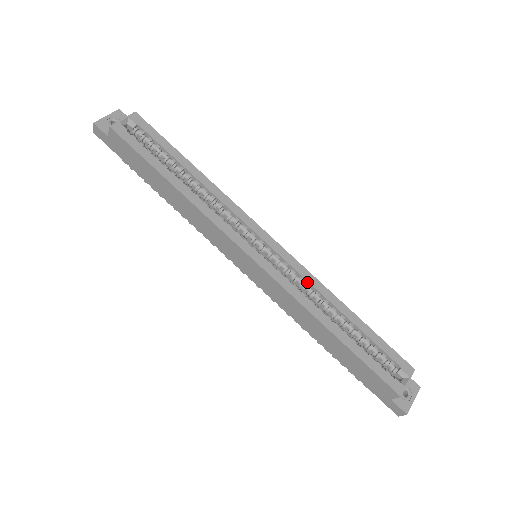
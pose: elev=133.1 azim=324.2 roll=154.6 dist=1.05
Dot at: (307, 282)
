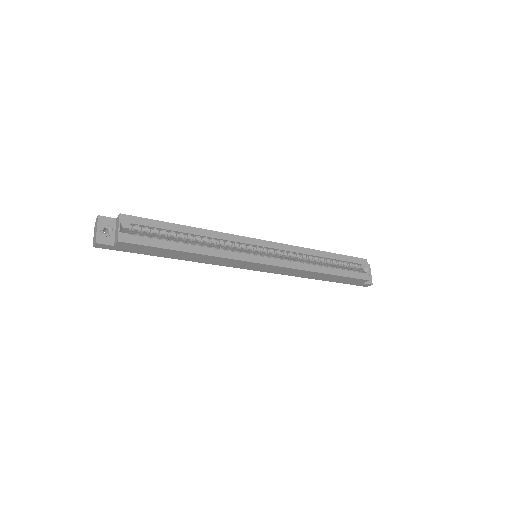
Dot at: (295, 253)
